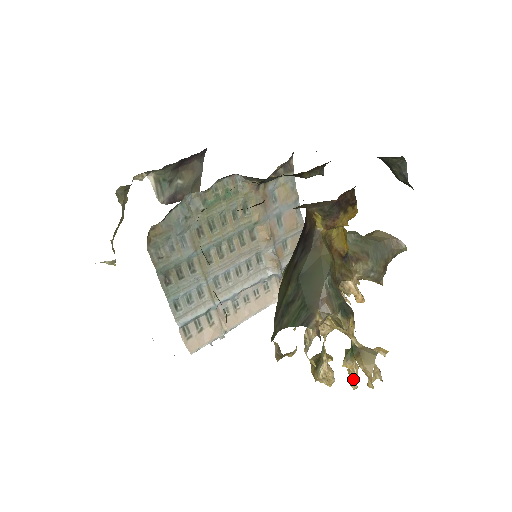
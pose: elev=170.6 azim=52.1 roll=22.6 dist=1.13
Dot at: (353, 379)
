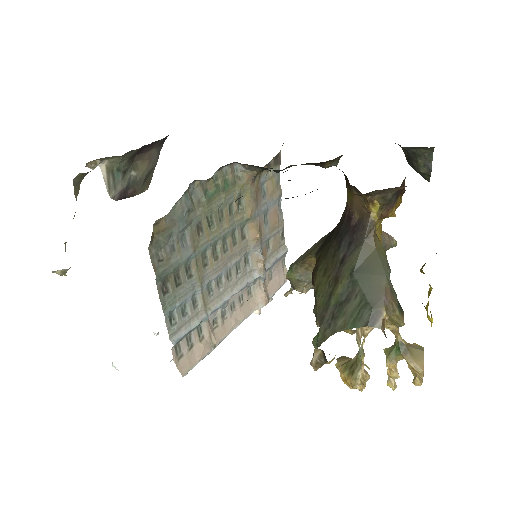
Dot at: (393, 379)
